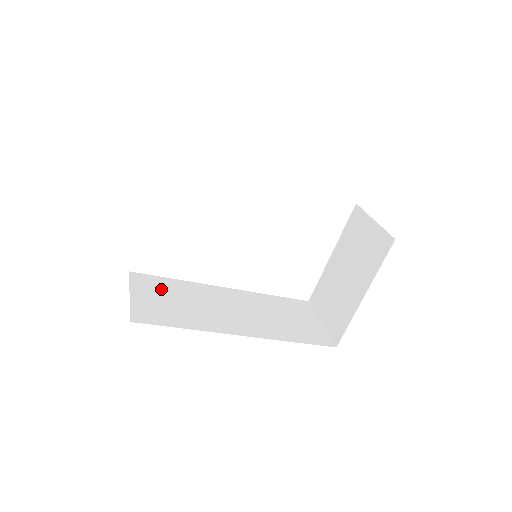
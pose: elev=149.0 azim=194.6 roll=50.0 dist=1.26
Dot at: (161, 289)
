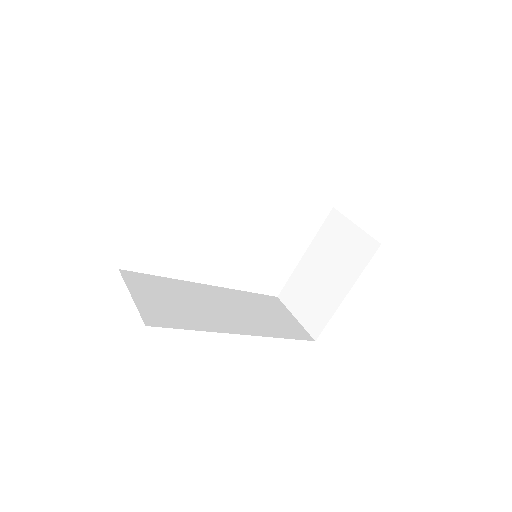
Dot at: (156, 288)
